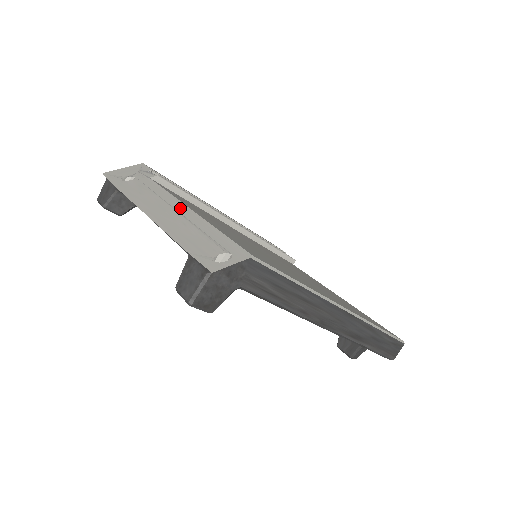
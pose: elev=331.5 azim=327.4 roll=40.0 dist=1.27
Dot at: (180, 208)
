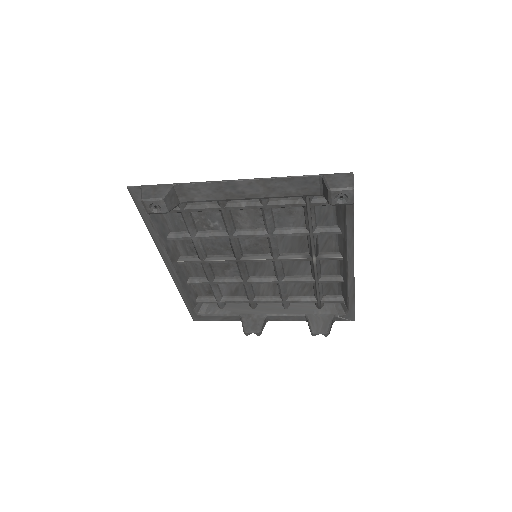
Dot at: occluded
